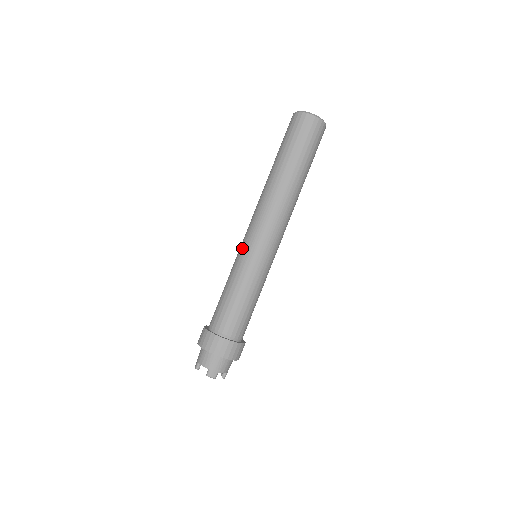
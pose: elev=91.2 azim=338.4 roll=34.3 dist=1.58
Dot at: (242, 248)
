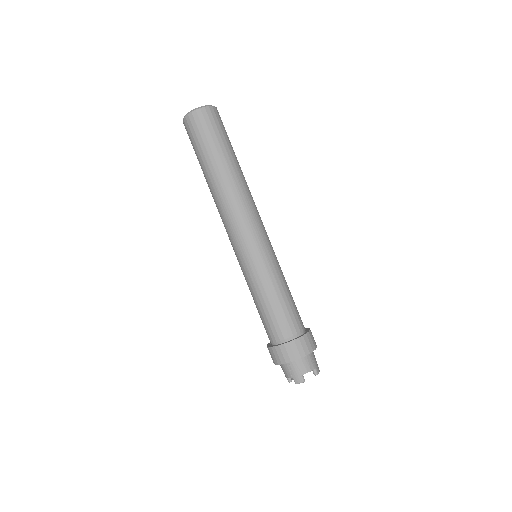
Dot at: (238, 261)
